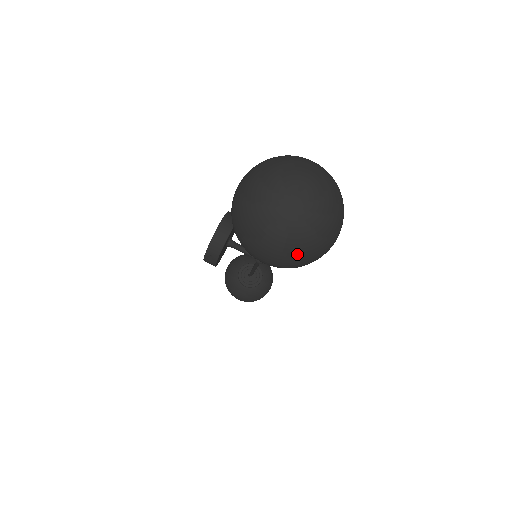
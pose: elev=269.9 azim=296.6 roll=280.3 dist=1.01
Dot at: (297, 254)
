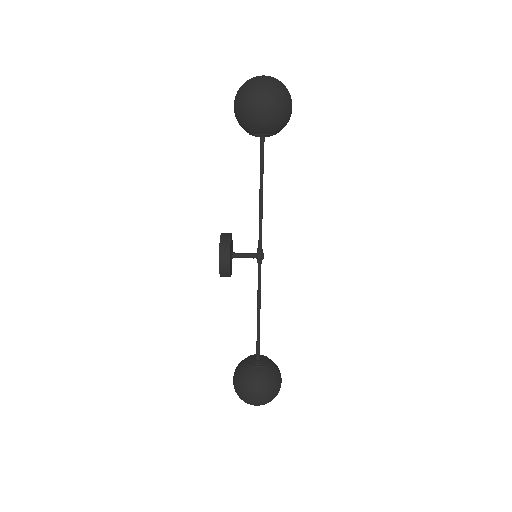
Dot at: (277, 89)
